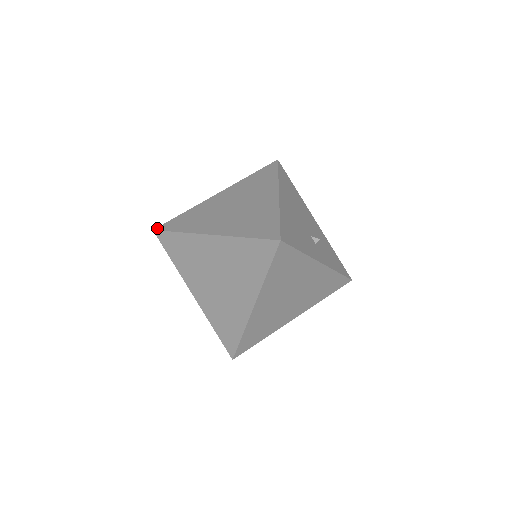
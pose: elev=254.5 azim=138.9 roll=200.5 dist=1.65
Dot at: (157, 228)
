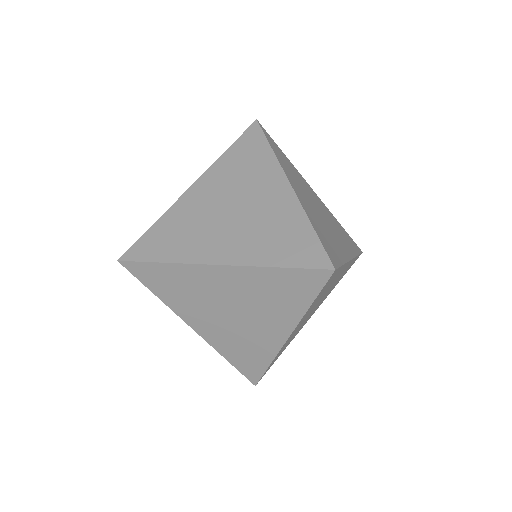
Dot at: (122, 258)
